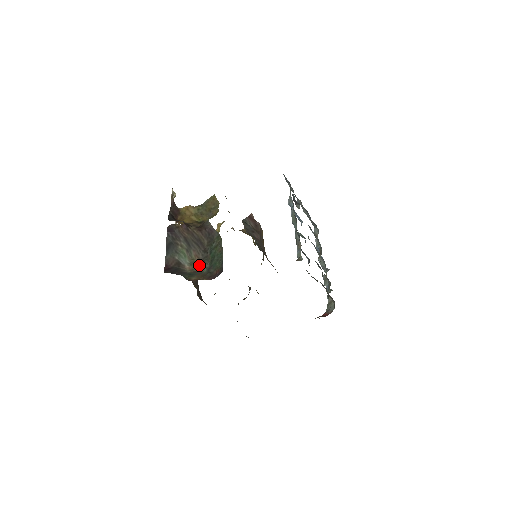
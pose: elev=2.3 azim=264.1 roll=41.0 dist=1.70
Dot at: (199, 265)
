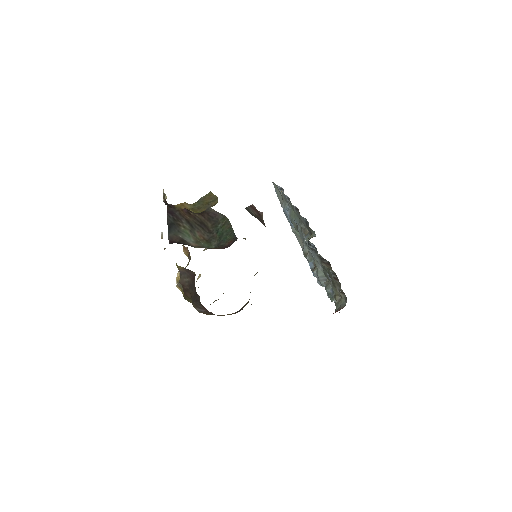
Dot at: (206, 243)
